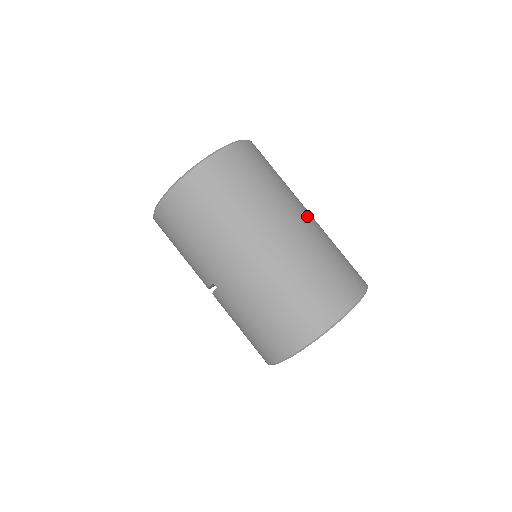
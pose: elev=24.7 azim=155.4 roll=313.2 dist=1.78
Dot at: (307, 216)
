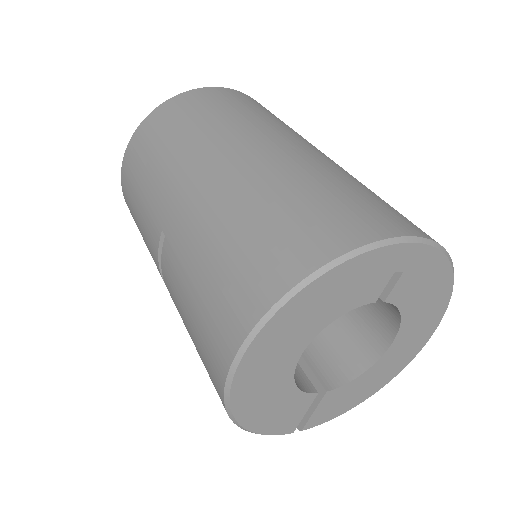
Dot at: occluded
